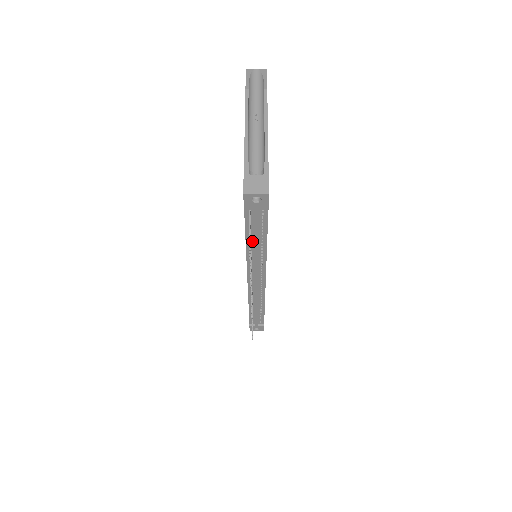
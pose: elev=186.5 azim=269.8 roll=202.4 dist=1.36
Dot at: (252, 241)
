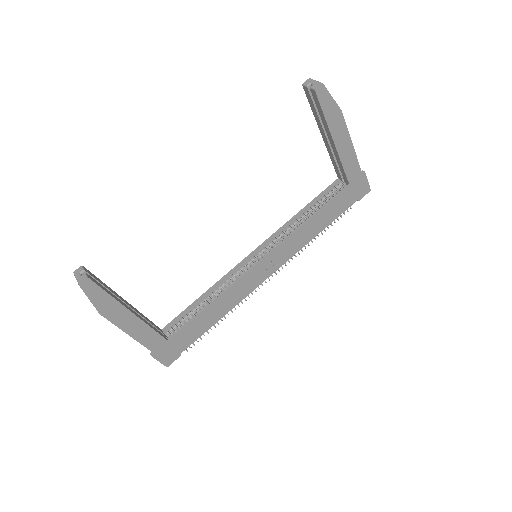
Dot at: occluded
